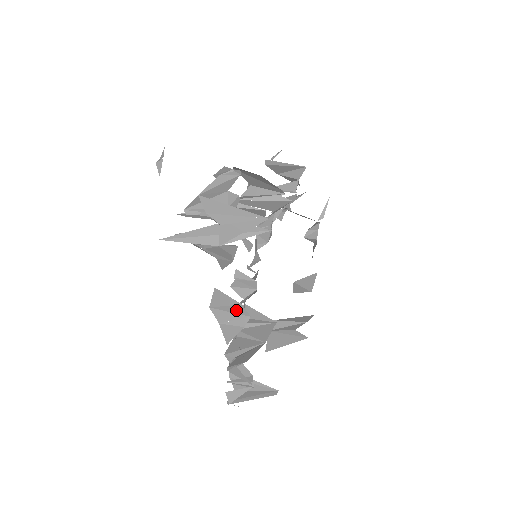
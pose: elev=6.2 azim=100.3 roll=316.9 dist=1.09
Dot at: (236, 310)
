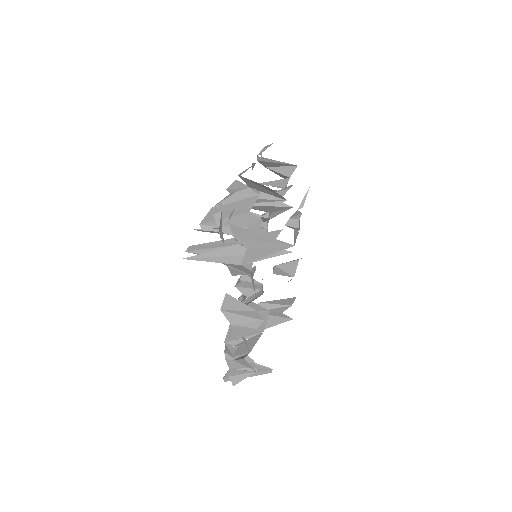
Dot at: (249, 314)
